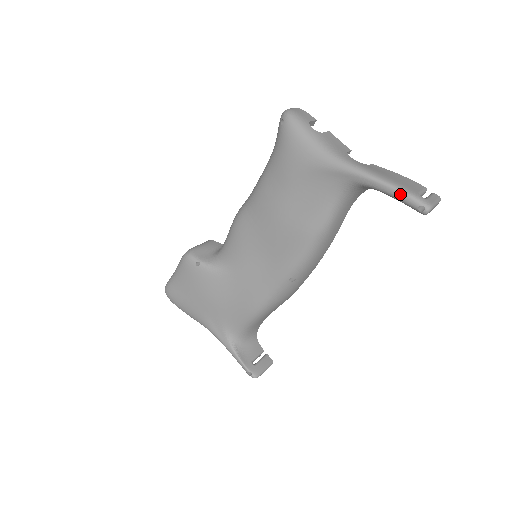
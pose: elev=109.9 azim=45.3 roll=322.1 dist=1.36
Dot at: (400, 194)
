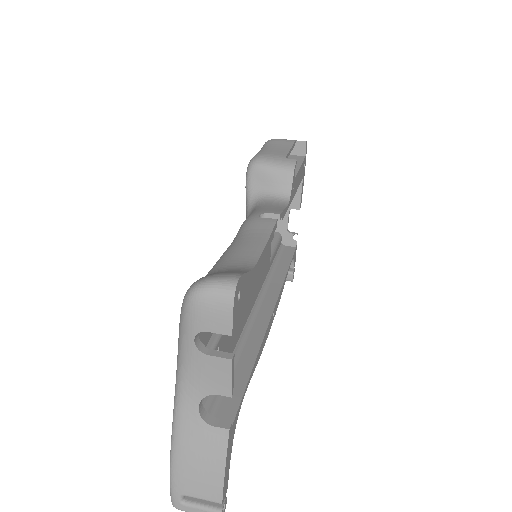
Dot at: (170, 472)
